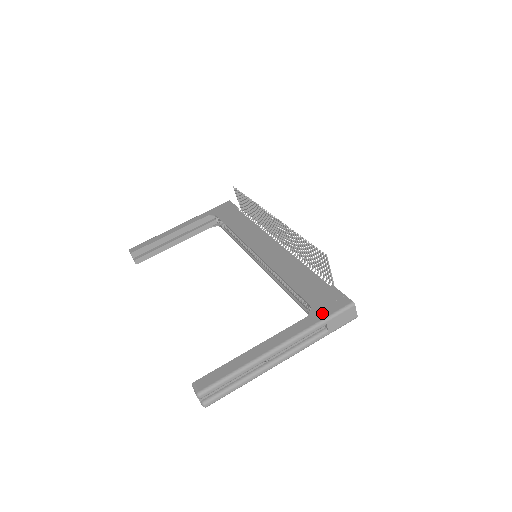
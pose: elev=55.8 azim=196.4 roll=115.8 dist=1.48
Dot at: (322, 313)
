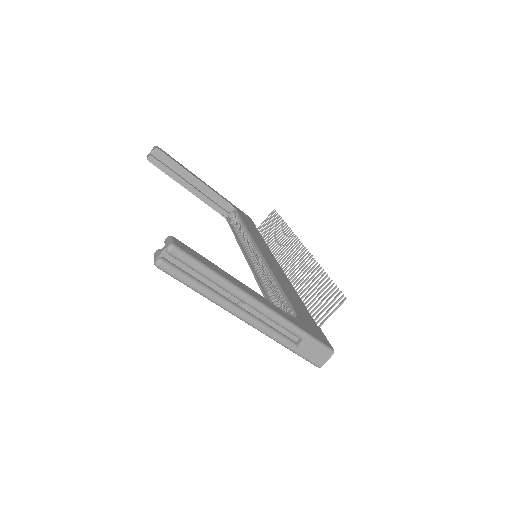
Dot at: (307, 328)
